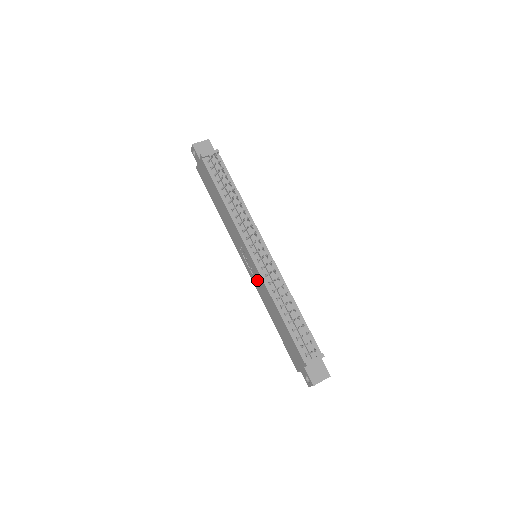
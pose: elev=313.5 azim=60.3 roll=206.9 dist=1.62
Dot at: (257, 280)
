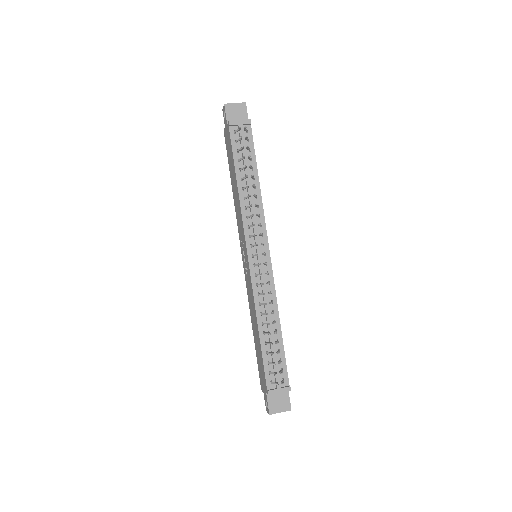
Dot at: (248, 283)
